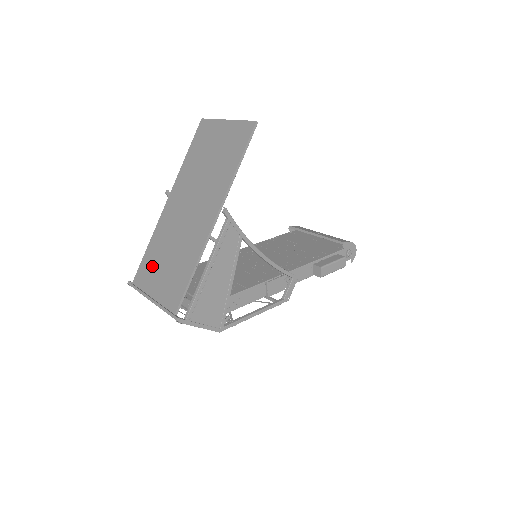
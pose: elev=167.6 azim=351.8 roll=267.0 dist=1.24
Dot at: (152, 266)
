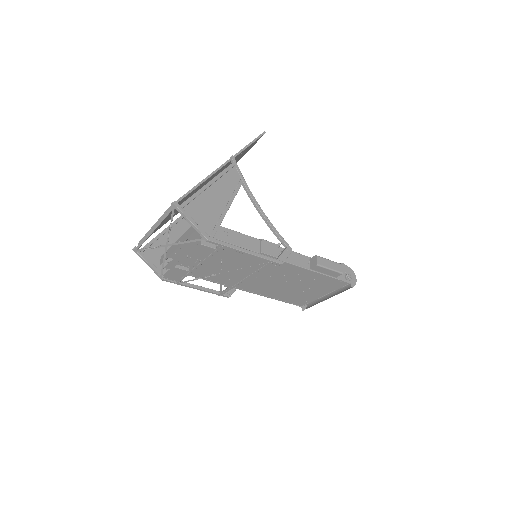
Dot at: occluded
